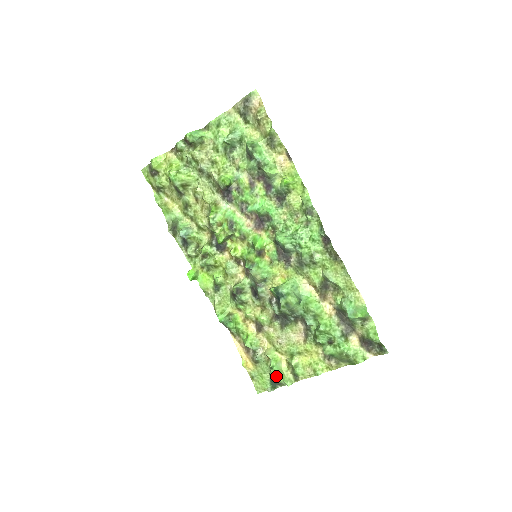
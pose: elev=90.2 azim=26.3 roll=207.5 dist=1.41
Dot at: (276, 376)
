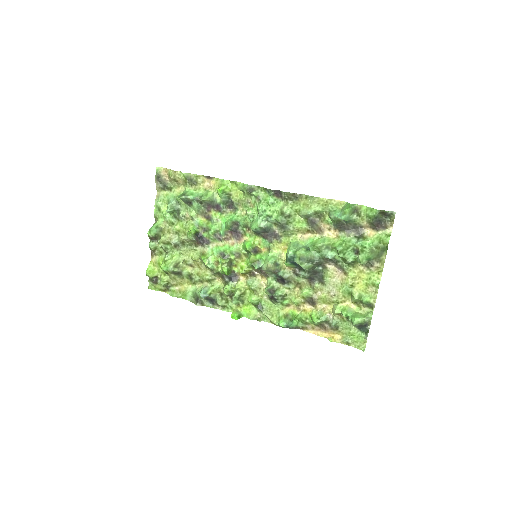
Dot at: (354, 319)
